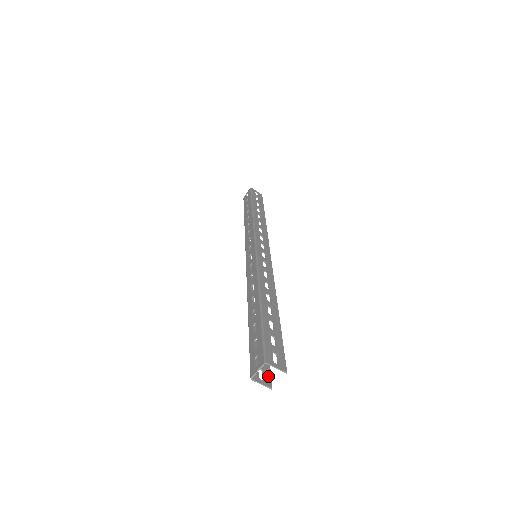
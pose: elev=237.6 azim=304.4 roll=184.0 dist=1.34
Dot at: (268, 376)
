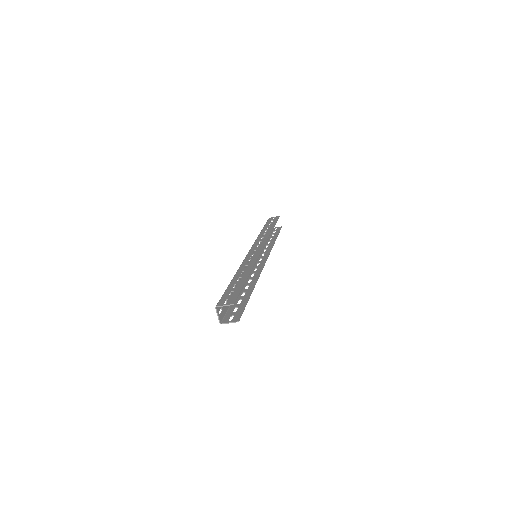
Dot at: (238, 316)
